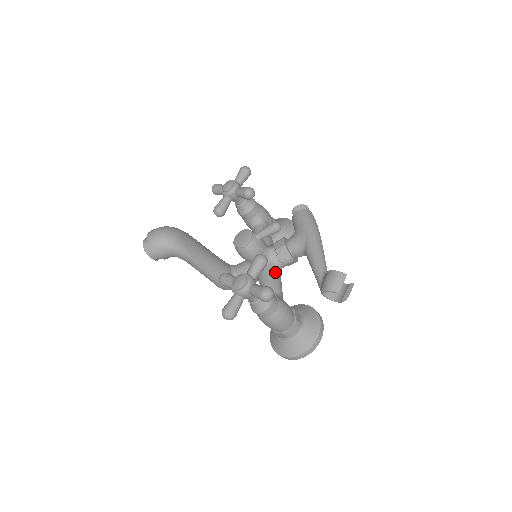
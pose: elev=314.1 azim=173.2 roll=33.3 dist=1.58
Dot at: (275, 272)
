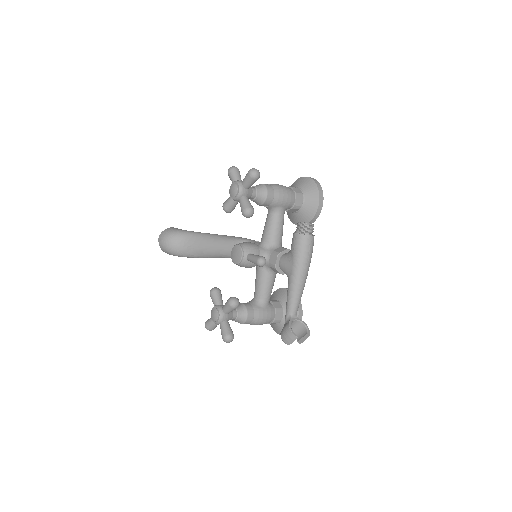
Dot at: (267, 278)
